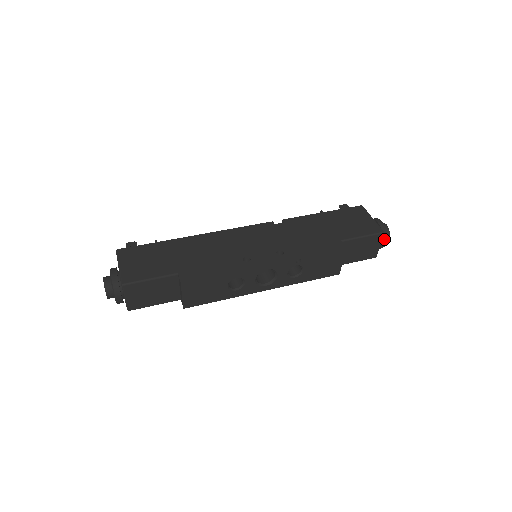
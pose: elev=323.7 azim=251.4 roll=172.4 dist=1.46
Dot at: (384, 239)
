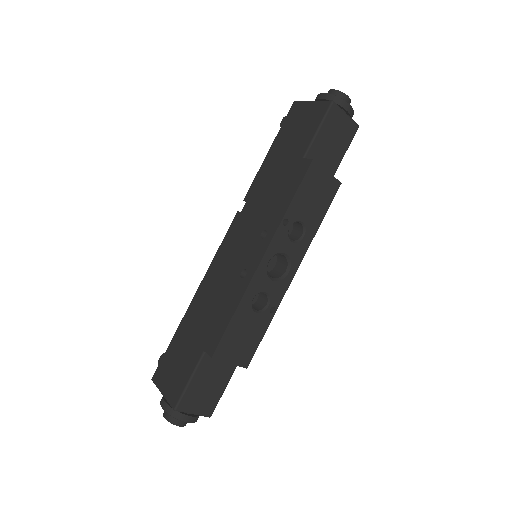
Dot at: (343, 105)
